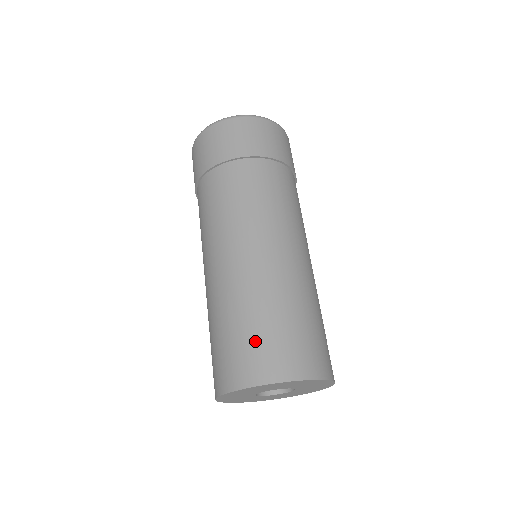
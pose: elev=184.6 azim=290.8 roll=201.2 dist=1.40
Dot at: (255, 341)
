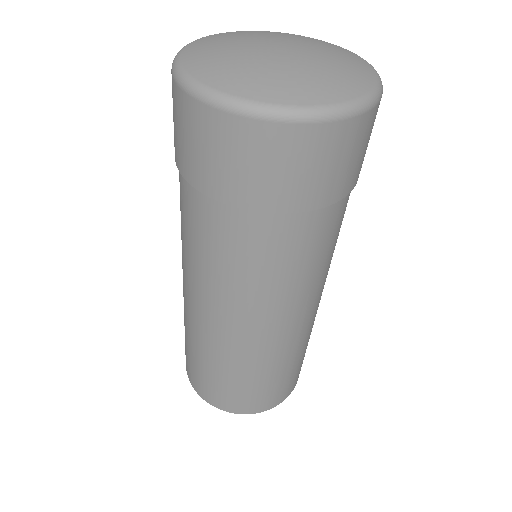
Dot at: (232, 391)
